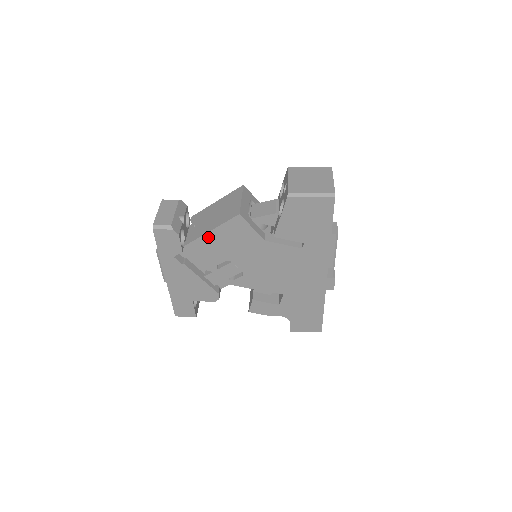
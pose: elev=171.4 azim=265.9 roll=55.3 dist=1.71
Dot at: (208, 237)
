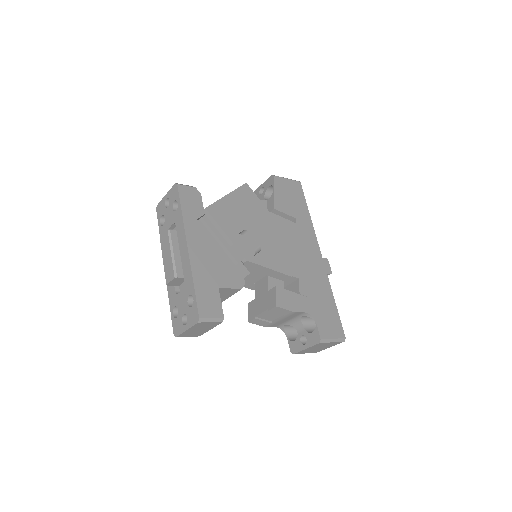
Dot at: (226, 201)
